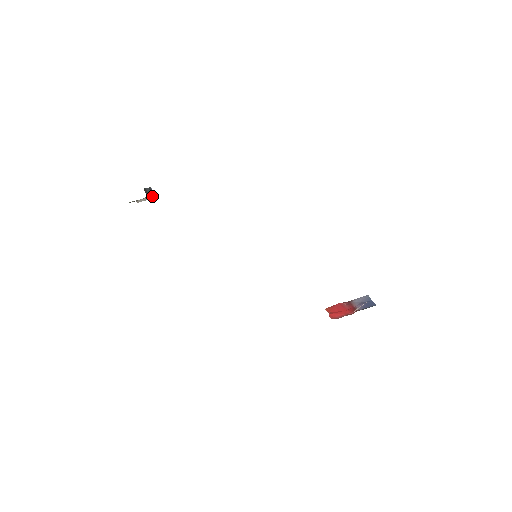
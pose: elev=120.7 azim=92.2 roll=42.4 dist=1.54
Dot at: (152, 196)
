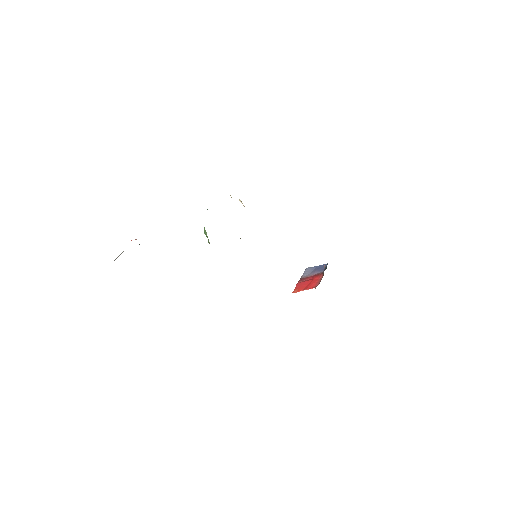
Dot at: occluded
